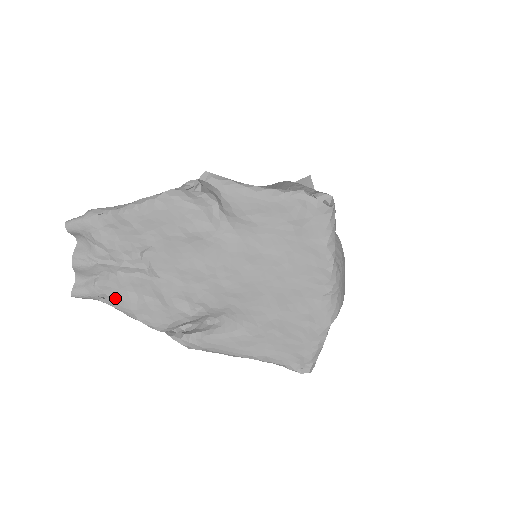
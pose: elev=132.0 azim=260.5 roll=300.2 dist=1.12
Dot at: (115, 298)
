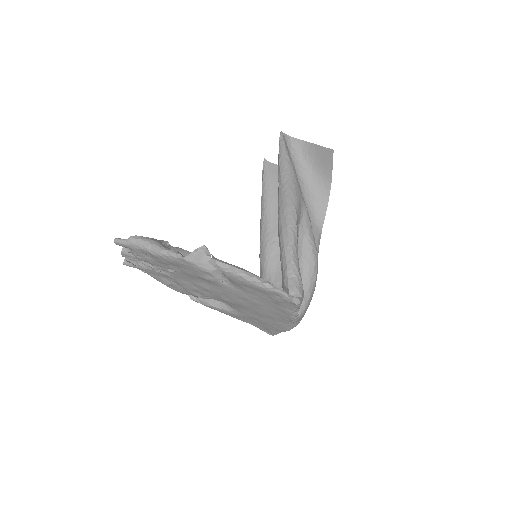
Dot at: (152, 276)
